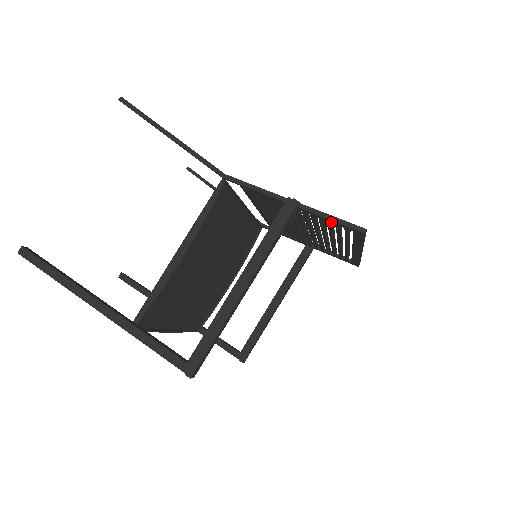
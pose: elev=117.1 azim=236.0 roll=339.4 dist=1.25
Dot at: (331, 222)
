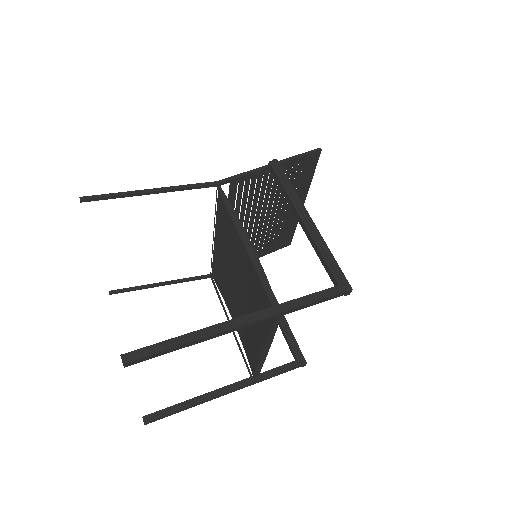
Dot at: (299, 161)
